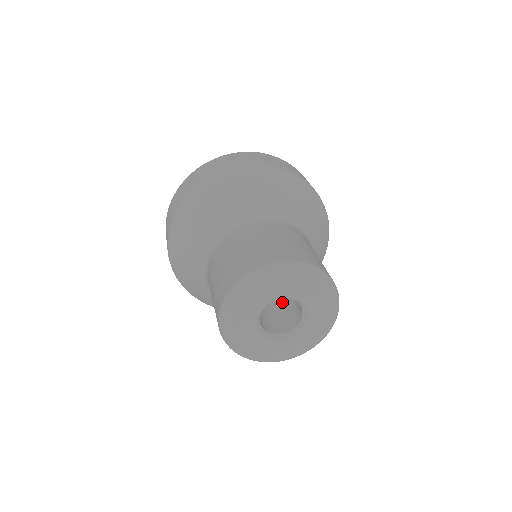
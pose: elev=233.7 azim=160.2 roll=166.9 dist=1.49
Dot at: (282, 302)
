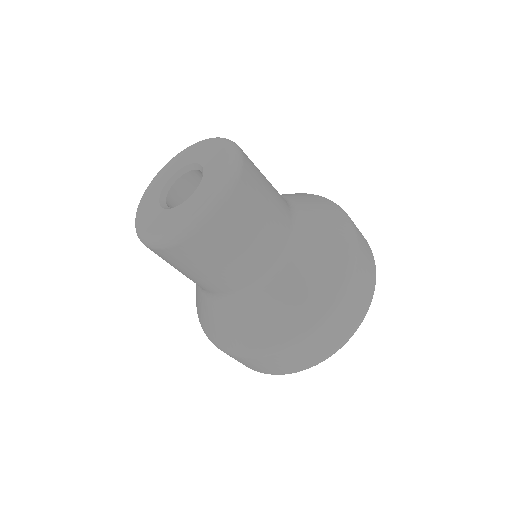
Dot at: occluded
